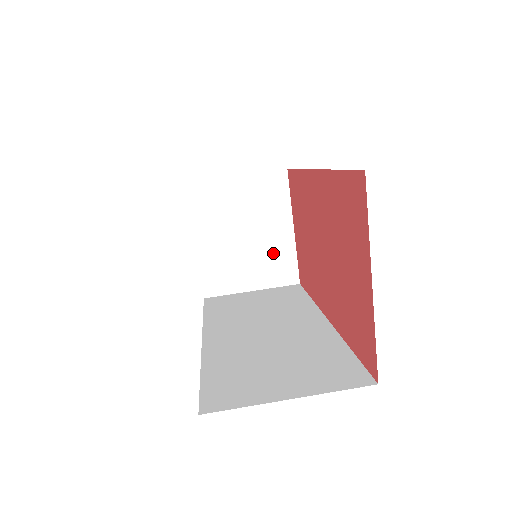
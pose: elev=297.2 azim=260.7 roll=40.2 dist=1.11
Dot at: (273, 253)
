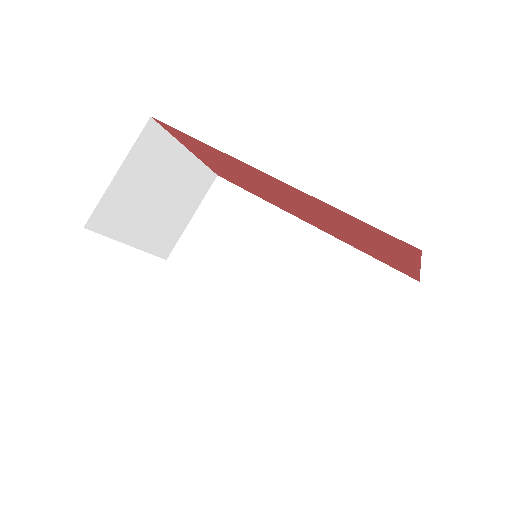
Dot at: (187, 182)
